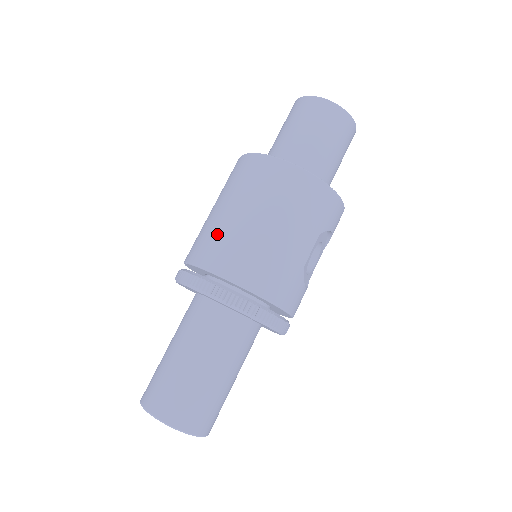
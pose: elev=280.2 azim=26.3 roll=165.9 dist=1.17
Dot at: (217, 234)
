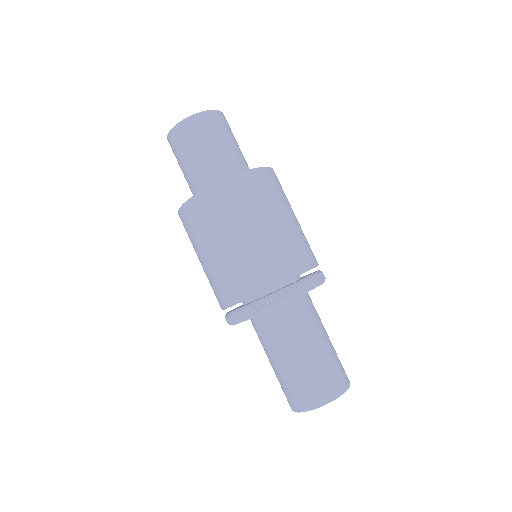
Dot at: (254, 258)
